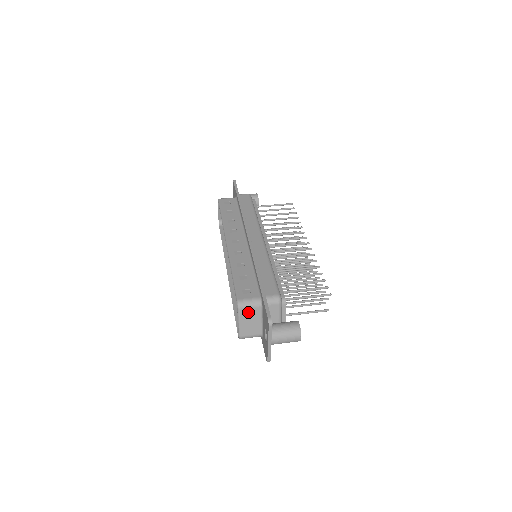
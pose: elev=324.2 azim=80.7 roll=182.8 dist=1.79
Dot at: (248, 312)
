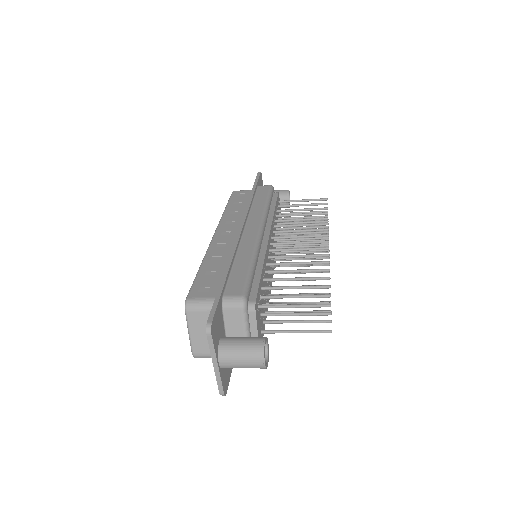
Dot at: (200, 317)
